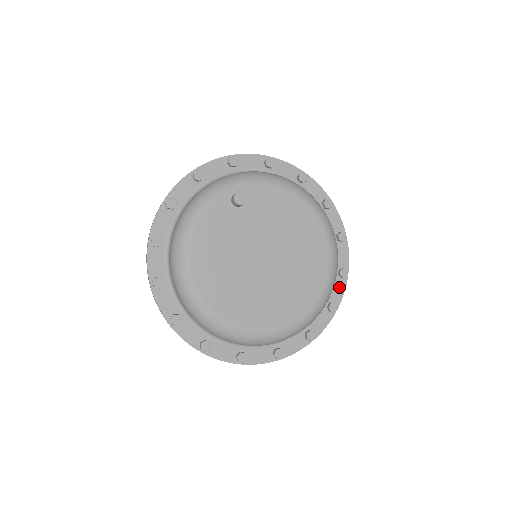
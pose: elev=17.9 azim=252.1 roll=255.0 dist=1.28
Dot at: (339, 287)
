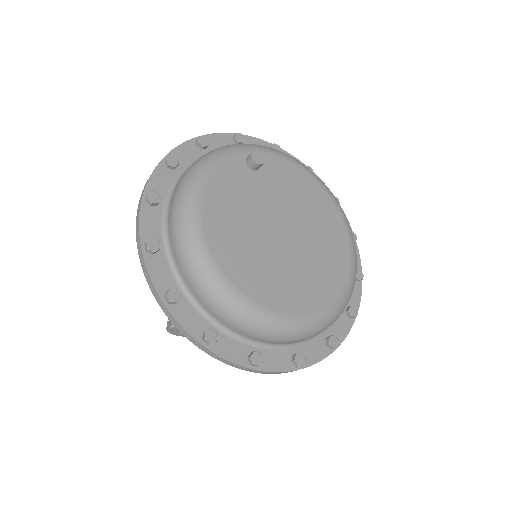
Dot at: (355, 291)
